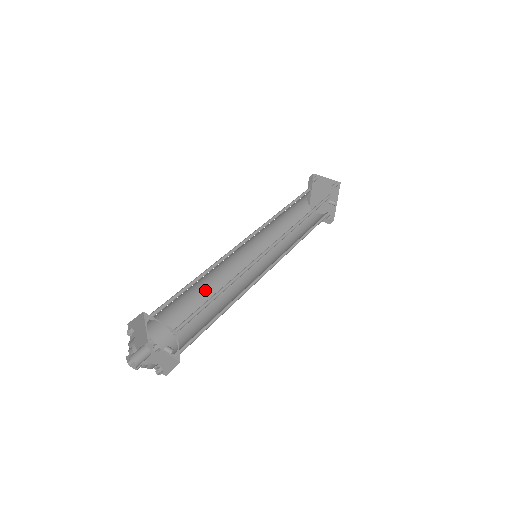
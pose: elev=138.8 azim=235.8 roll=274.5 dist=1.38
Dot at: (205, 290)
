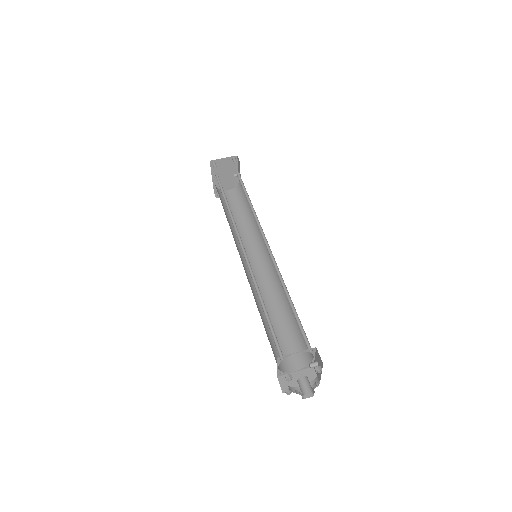
Dot at: (259, 309)
